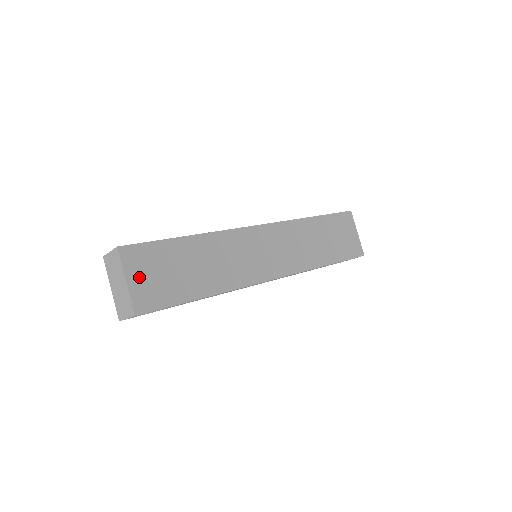
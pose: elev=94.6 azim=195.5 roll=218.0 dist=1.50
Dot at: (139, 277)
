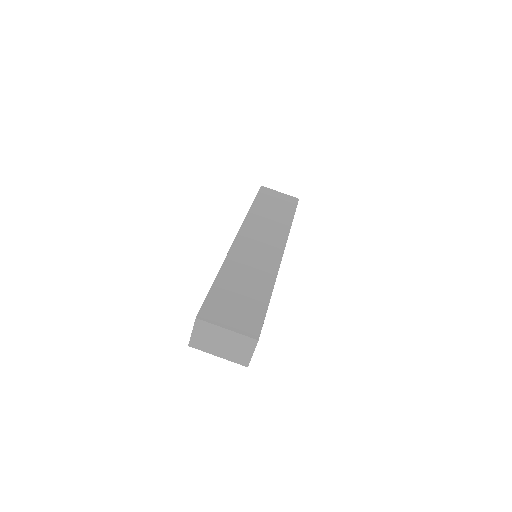
Dot at: (229, 320)
